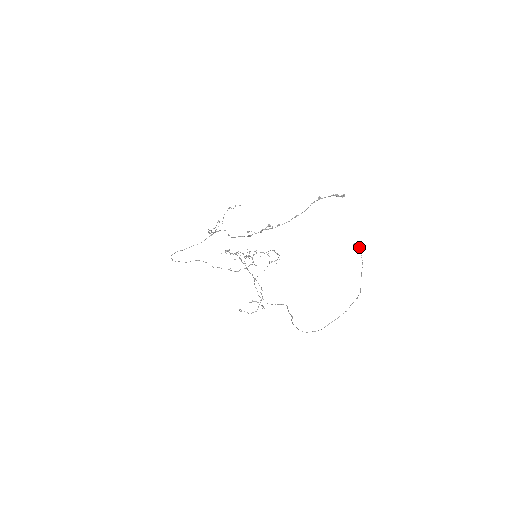
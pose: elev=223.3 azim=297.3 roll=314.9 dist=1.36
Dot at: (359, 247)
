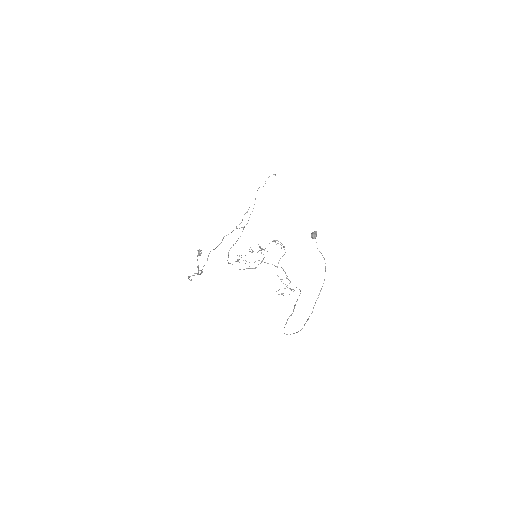
Dot at: (314, 238)
